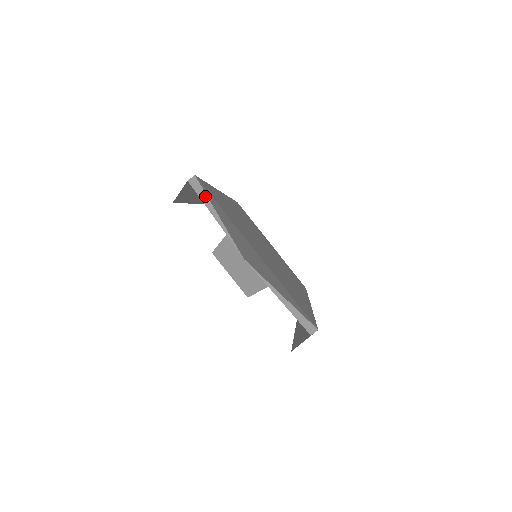
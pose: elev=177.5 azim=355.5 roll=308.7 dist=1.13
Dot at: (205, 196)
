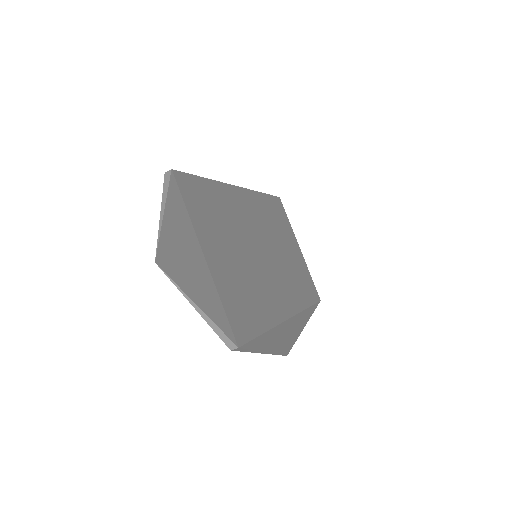
Dot at: (166, 192)
